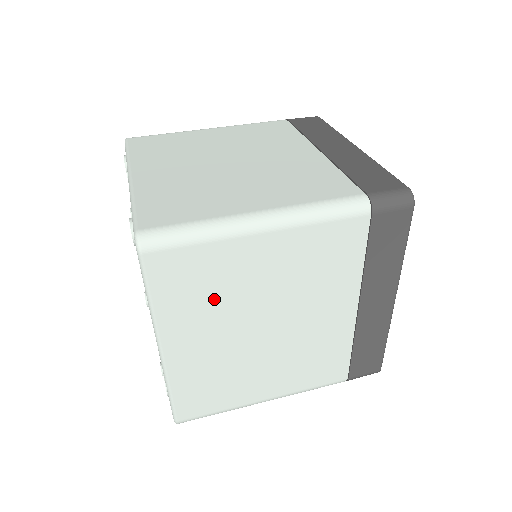
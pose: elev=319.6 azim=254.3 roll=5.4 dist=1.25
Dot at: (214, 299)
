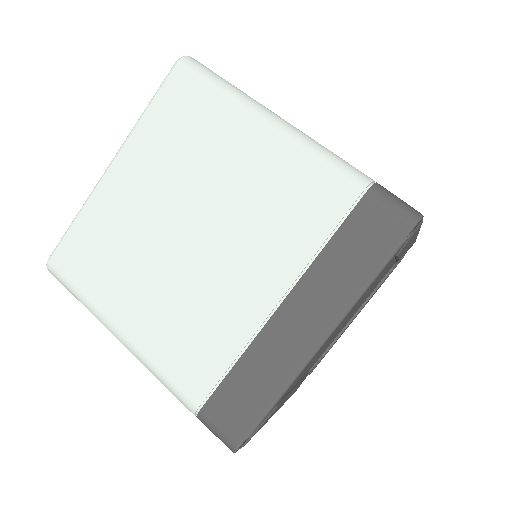
Dot at: occluded
